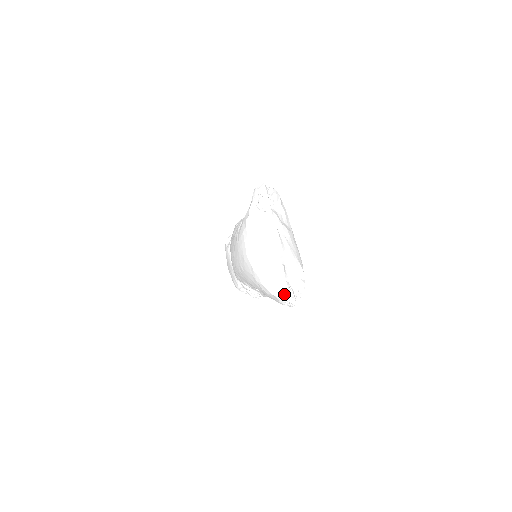
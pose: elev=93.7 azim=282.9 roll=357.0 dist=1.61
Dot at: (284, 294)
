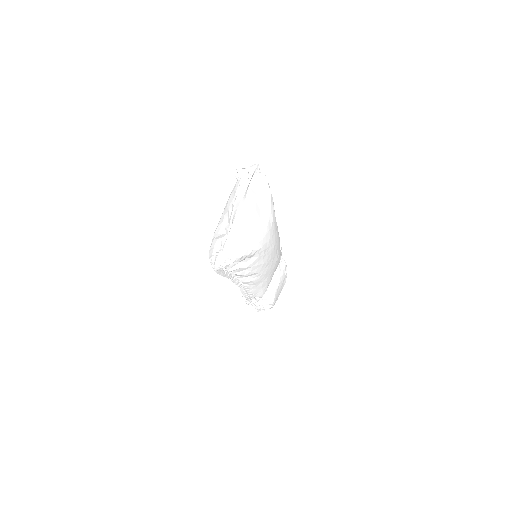
Dot at: (214, 255)
